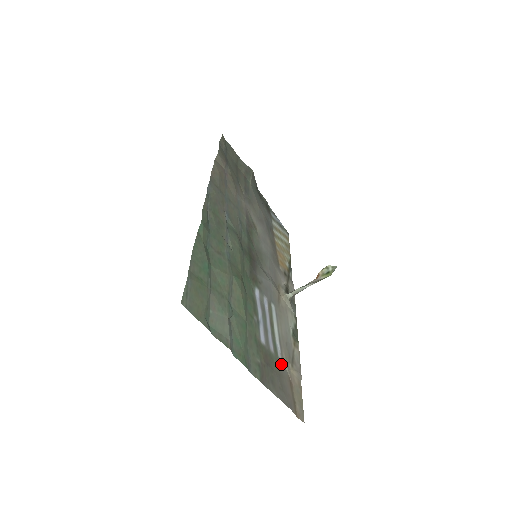
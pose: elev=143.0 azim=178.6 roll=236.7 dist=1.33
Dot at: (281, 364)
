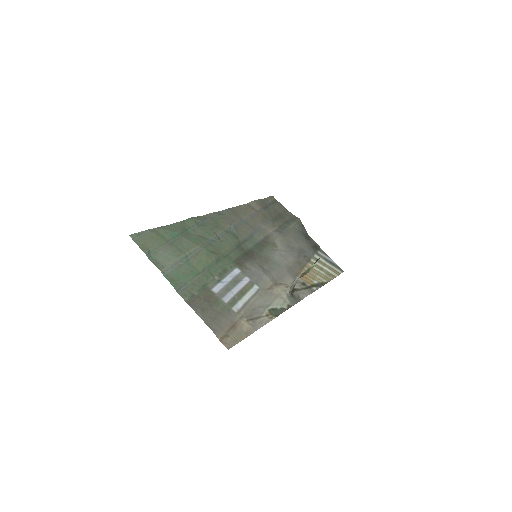
Dot at: (231, 313)
